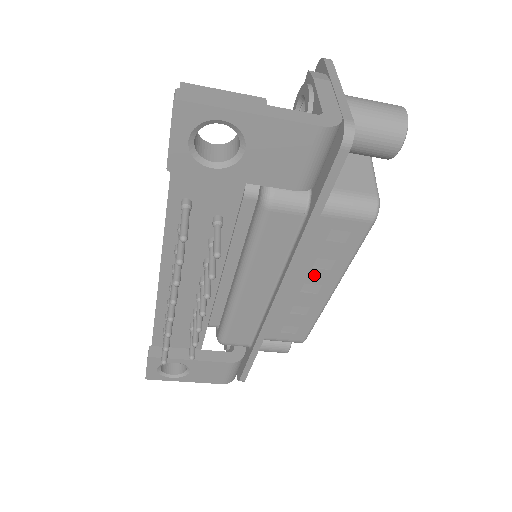
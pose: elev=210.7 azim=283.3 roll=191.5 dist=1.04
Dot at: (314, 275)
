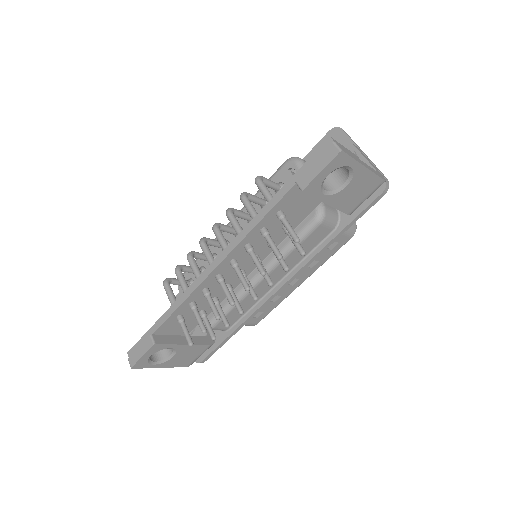
Dot at: occluded
